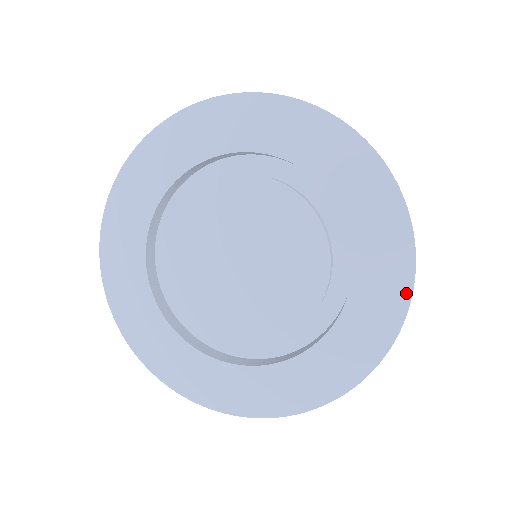
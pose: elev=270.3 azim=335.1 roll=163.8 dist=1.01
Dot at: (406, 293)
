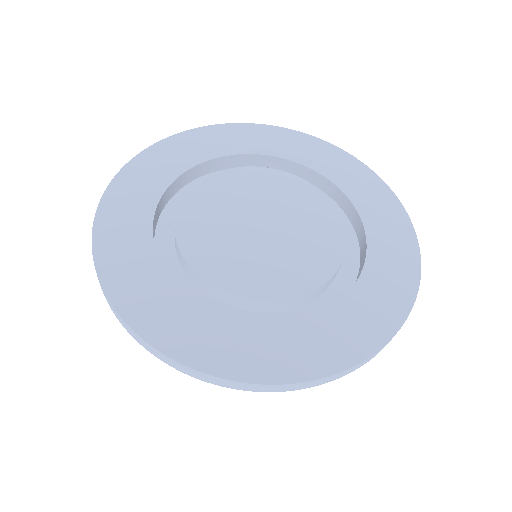
Dot at: (364, 353)
